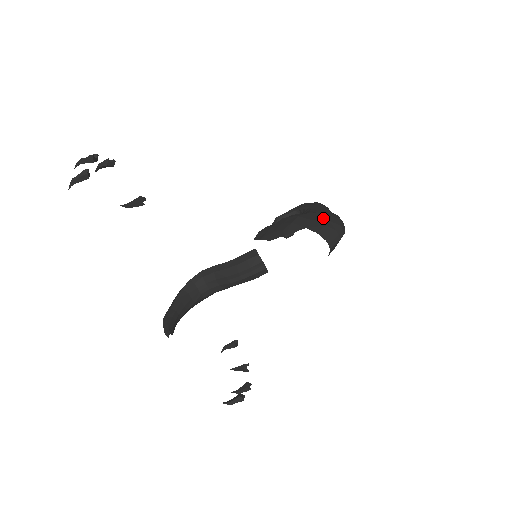
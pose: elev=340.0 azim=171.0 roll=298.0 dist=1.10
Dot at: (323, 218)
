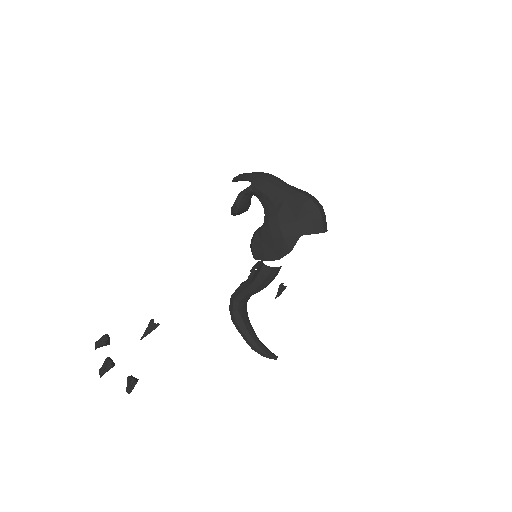
Dot at: (300, 212)
